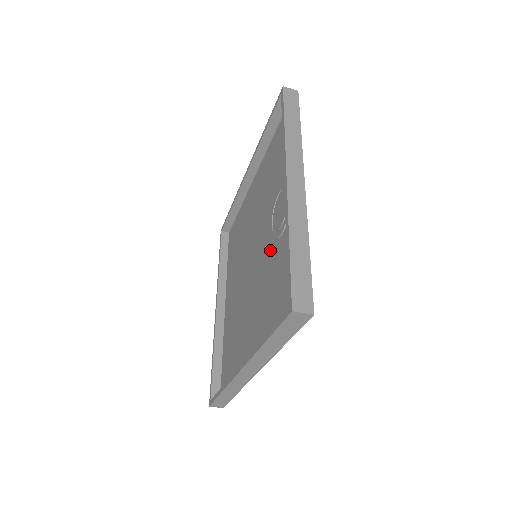
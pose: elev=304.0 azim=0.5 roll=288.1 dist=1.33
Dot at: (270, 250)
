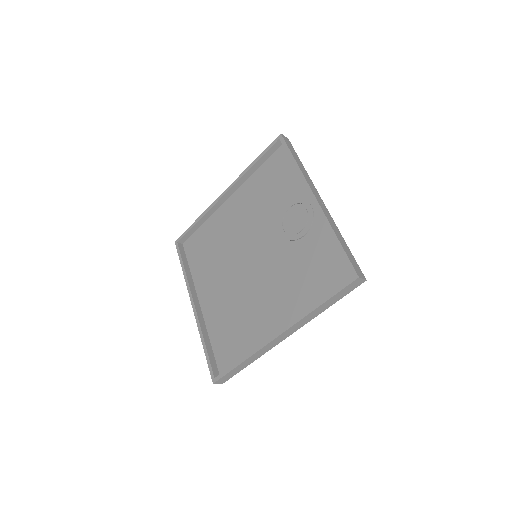
Dot at: (286, 248)
